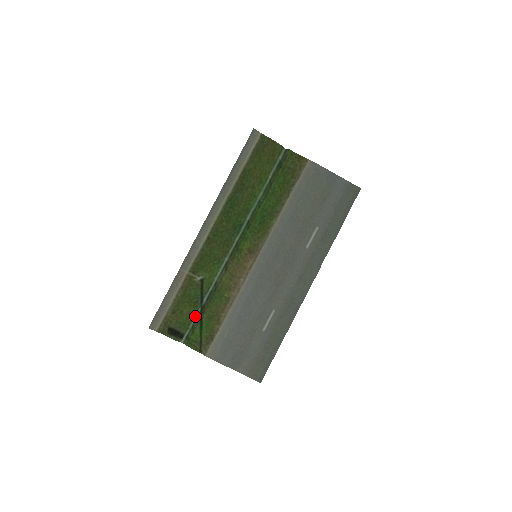
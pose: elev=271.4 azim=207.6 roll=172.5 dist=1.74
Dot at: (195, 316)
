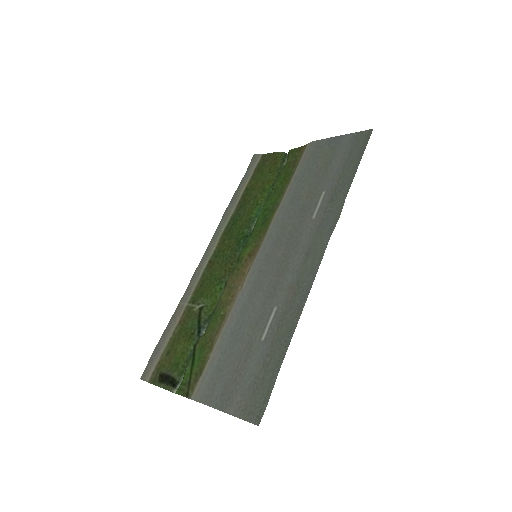
Dot at: occluded
